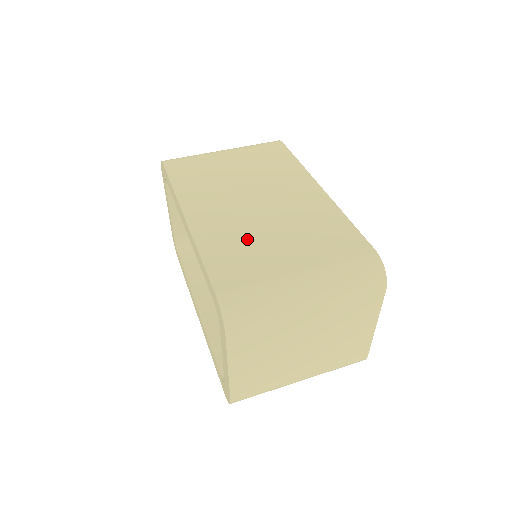
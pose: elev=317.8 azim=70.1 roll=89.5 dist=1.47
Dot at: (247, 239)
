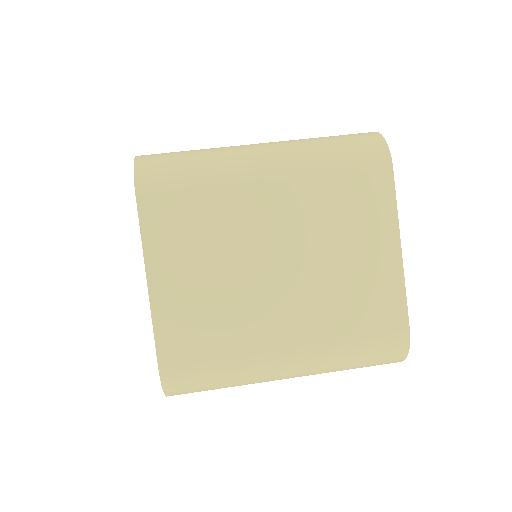
Dot at: occluded
